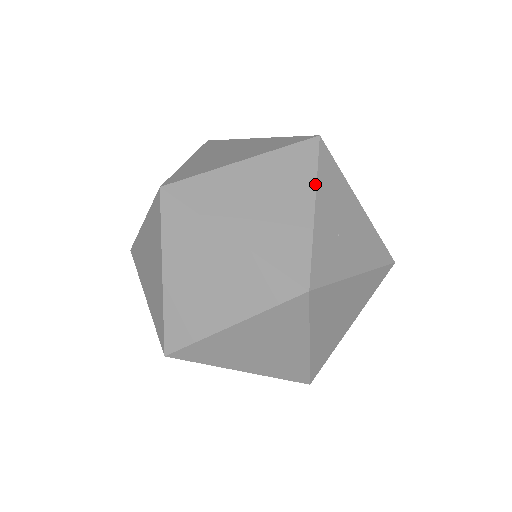
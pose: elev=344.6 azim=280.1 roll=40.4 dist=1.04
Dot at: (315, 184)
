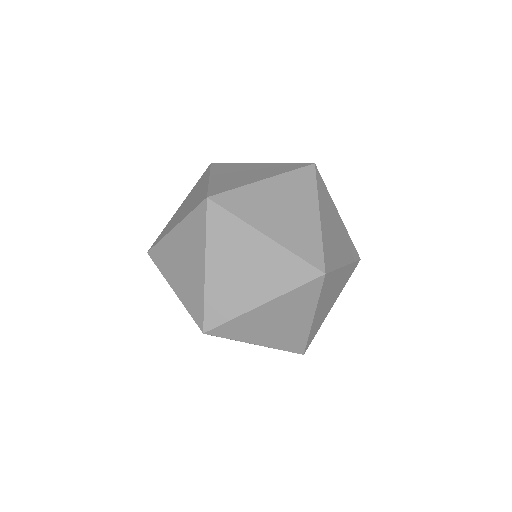
Dot at: occluded
